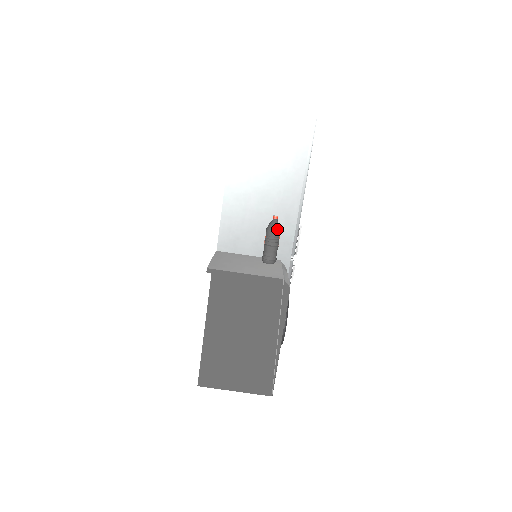
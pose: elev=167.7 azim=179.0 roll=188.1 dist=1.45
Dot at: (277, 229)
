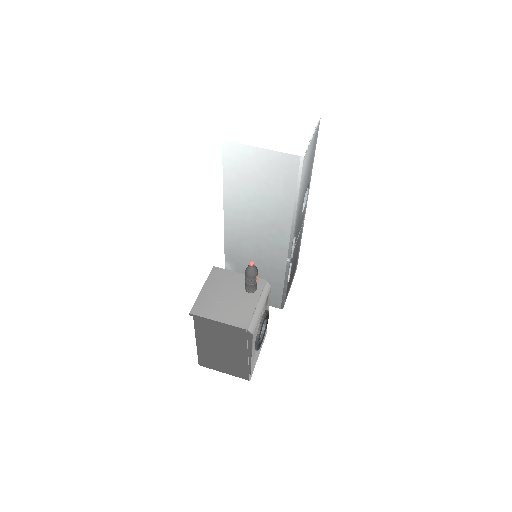
Dot at: (253, 274)
